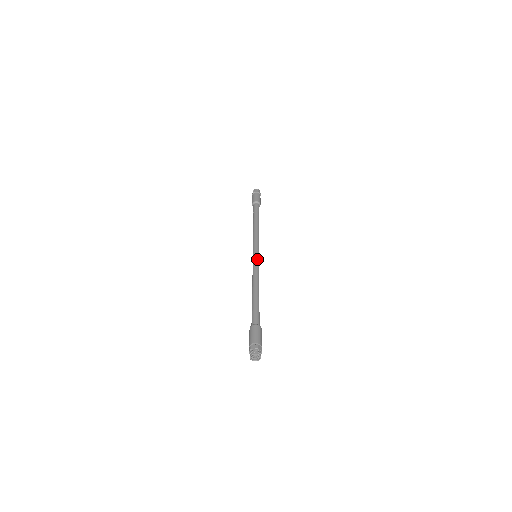
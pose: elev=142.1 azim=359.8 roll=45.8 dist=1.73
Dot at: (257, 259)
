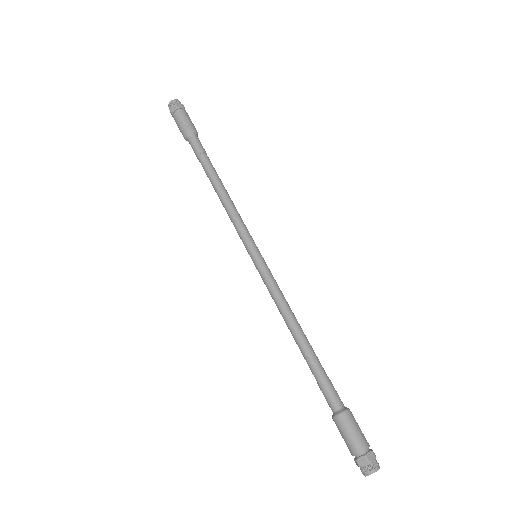
Dot at: occluded
